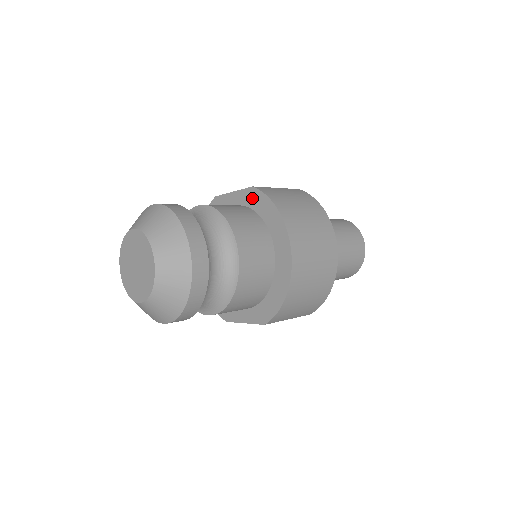
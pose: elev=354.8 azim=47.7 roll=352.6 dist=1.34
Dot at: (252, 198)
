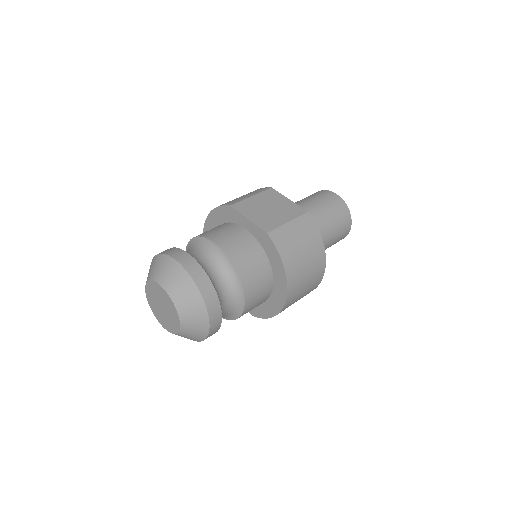
Dot at: (264, 240)
